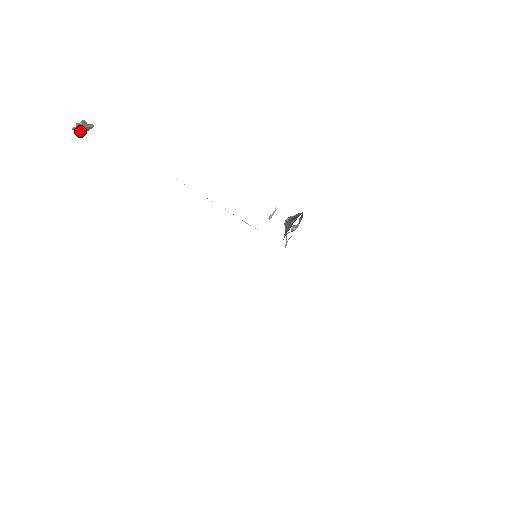
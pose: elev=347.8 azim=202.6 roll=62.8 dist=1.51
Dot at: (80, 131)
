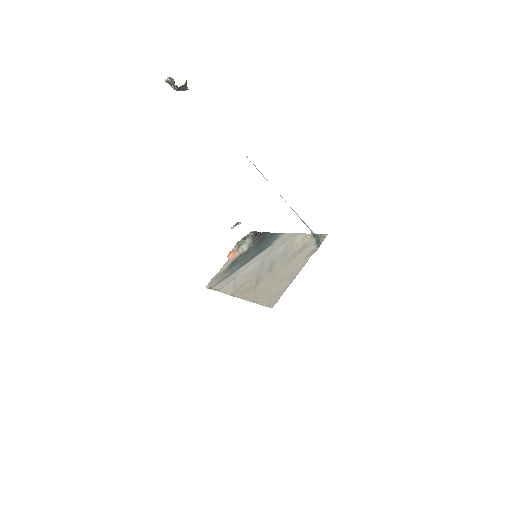
Dot at: (179, 88)
